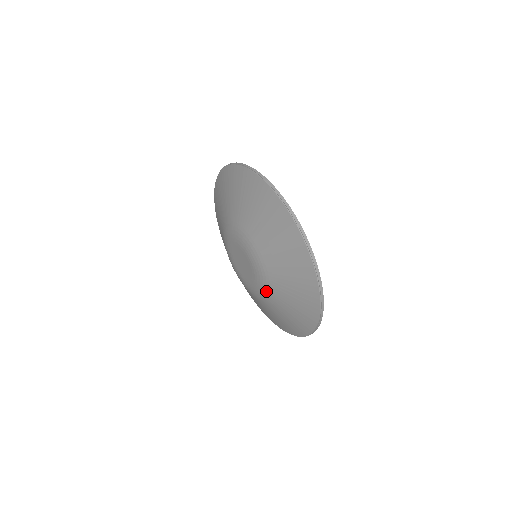
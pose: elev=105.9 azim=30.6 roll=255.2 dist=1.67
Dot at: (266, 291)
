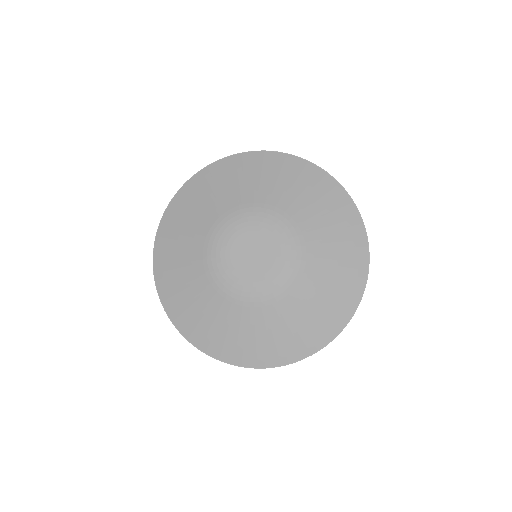
Dot at: (301, 249)
